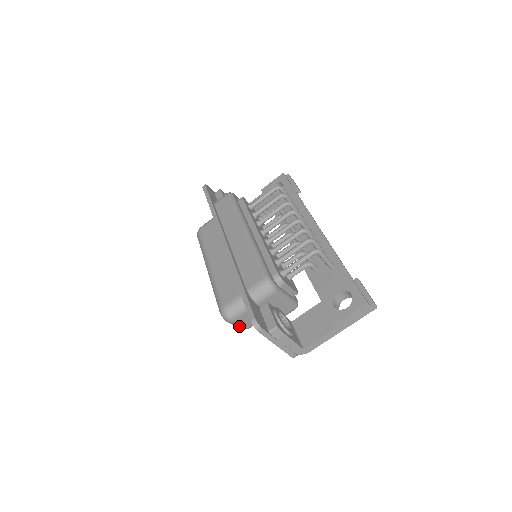
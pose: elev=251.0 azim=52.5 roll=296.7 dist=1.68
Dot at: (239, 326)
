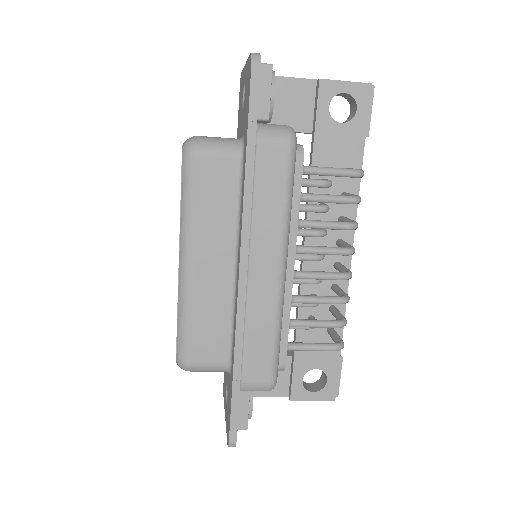
Dot at: occluded
